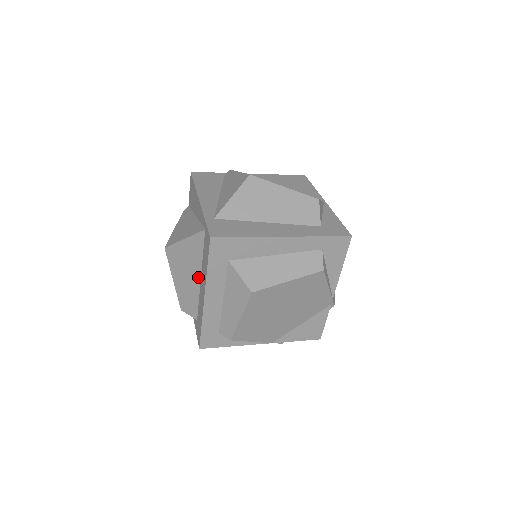
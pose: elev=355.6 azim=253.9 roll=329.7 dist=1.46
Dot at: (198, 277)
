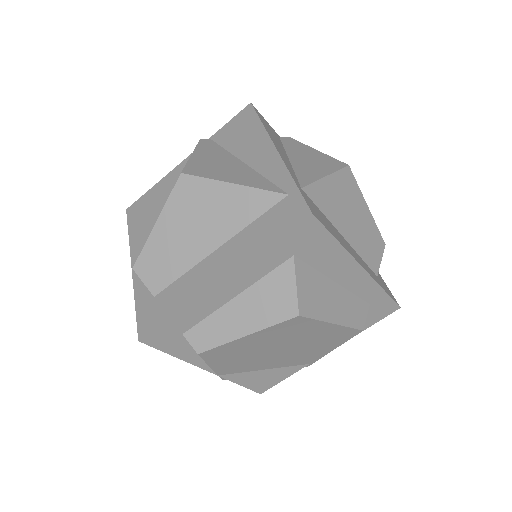
Dot at: (213, 245)
